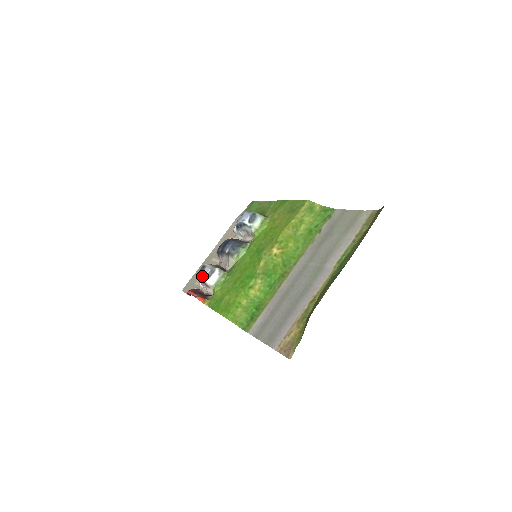
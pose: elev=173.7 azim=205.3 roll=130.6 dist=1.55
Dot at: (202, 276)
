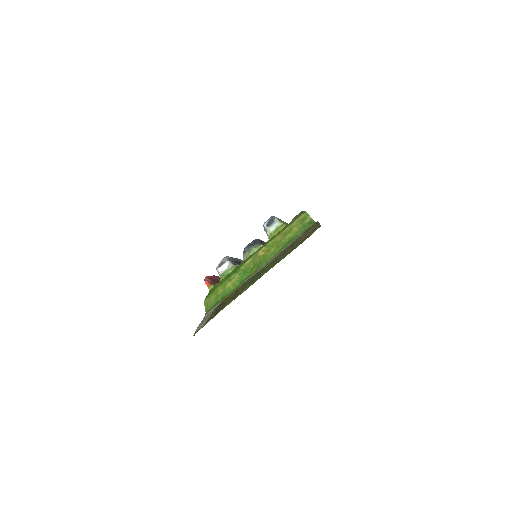
Dot at: occluded
